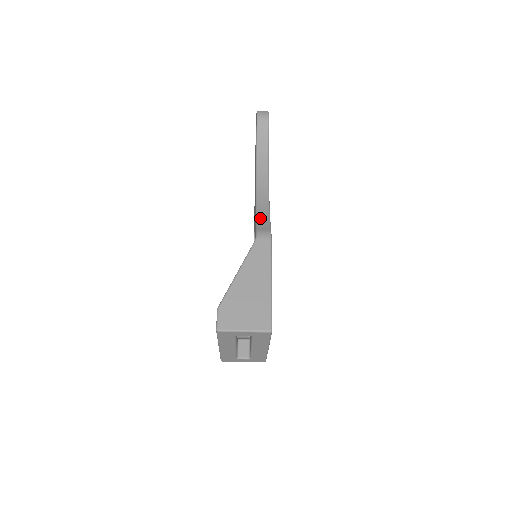
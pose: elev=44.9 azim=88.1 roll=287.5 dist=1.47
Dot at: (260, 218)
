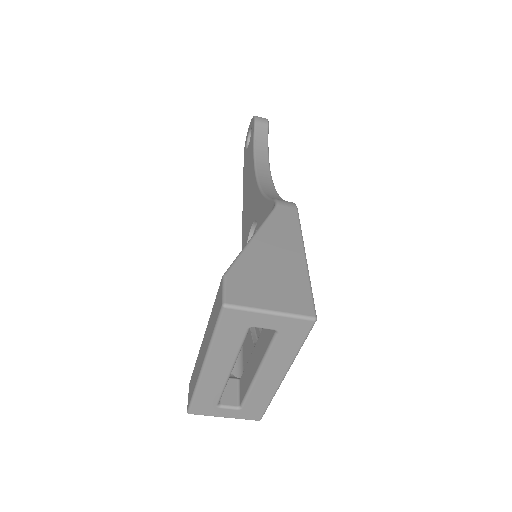
Dot at: (272, 197)
